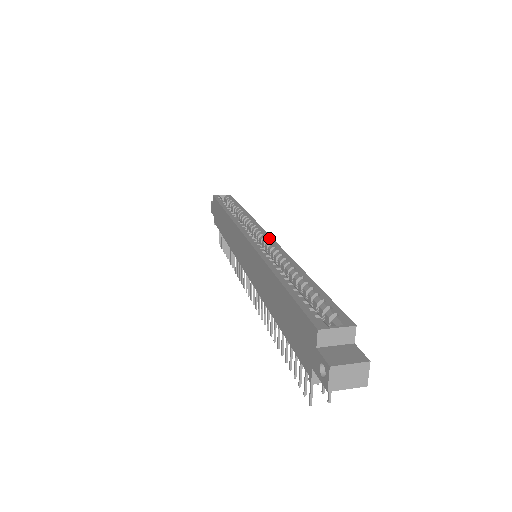
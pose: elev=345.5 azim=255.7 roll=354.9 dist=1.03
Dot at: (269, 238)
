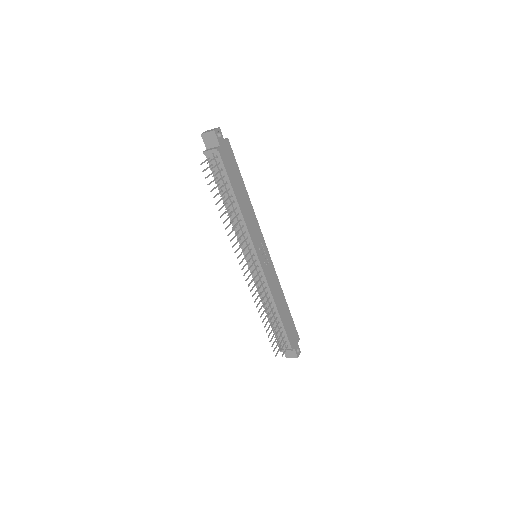
Dot at: (263, 241)
